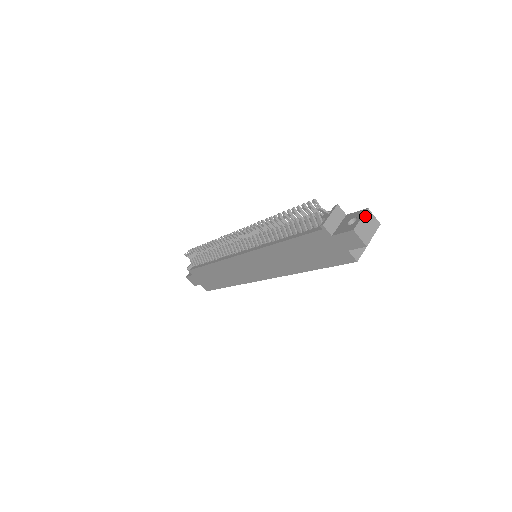
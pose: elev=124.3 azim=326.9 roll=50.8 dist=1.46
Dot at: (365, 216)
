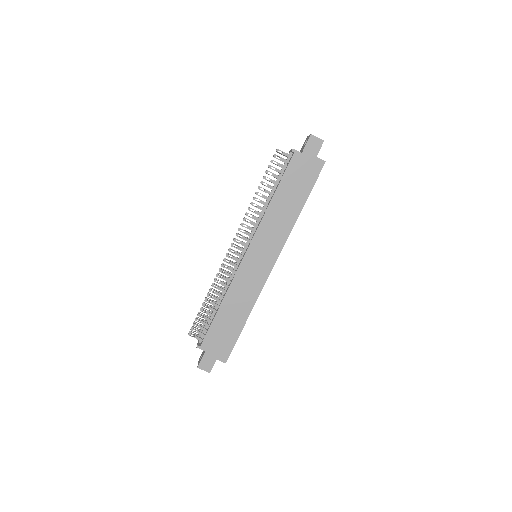
Dot at: occluded
